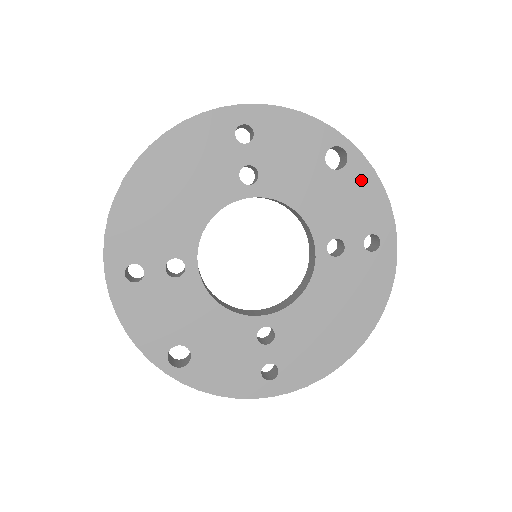
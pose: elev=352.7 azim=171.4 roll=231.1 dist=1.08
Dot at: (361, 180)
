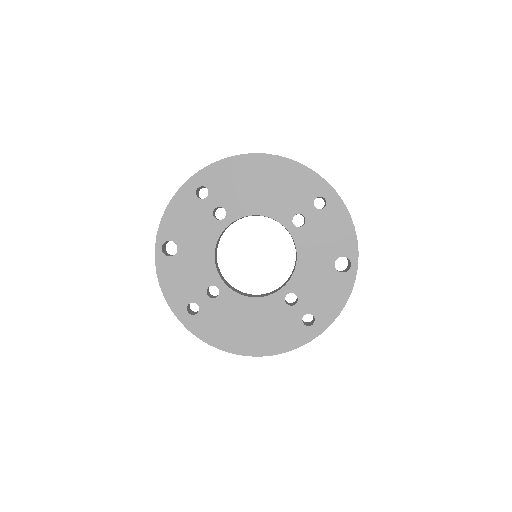
Dot at: (340, 288)
